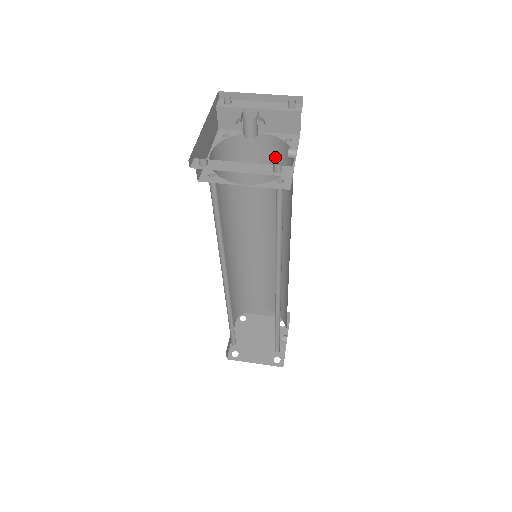
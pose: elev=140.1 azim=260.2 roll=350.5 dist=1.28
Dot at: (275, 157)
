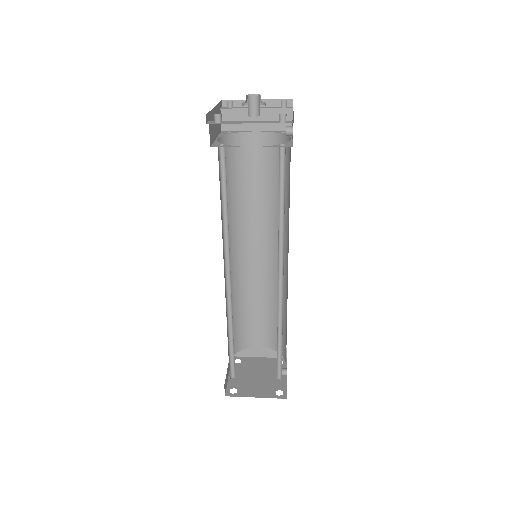
Dot at: (271, 154)
